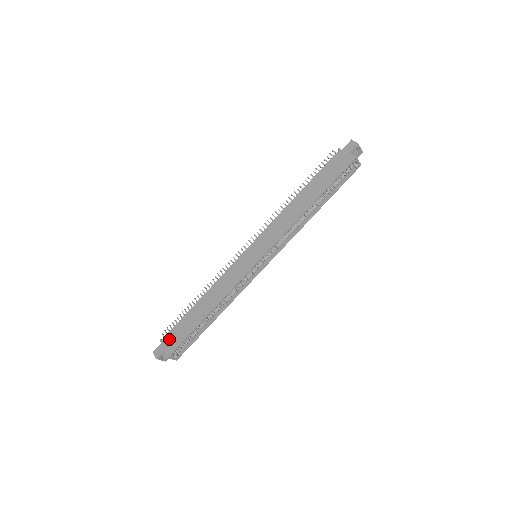
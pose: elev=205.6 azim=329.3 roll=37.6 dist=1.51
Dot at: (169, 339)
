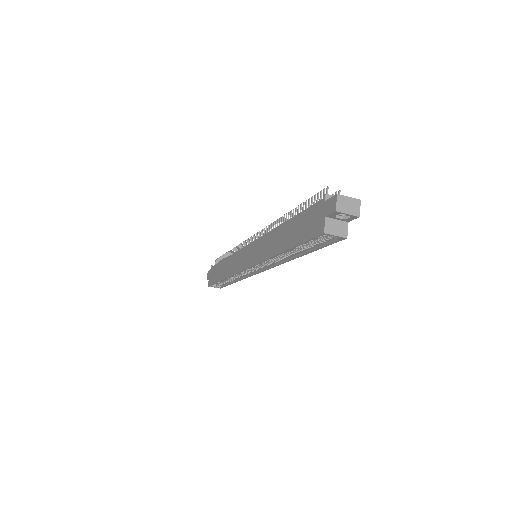
Dot at: (212, 272)
